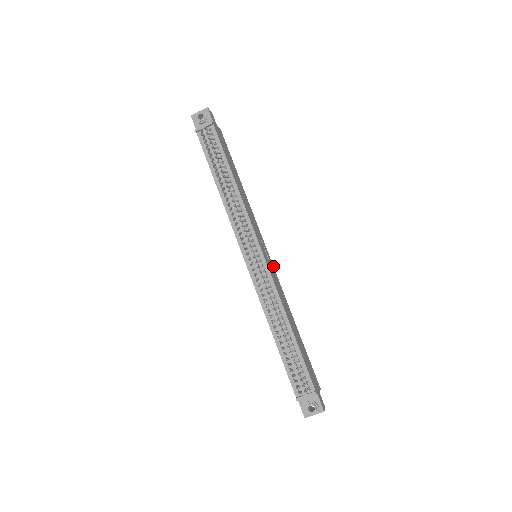
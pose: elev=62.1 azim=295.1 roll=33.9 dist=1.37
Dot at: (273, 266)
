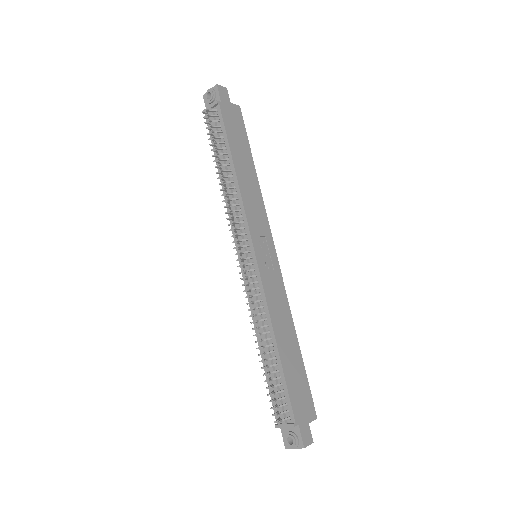
Dot at: occluded
